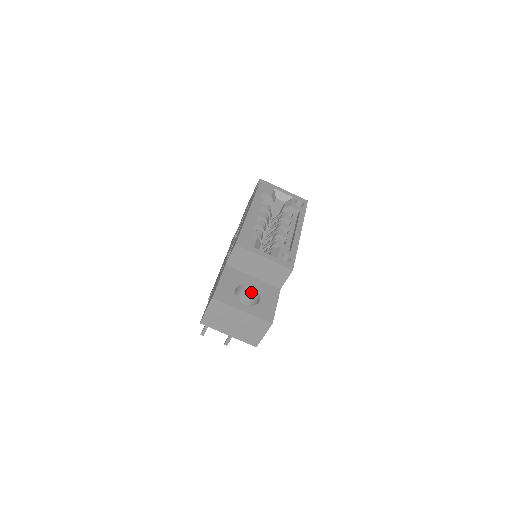
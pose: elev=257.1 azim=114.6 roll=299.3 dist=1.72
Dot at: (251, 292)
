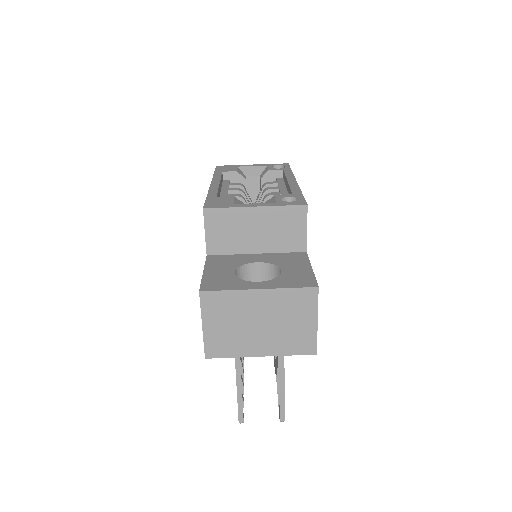
Dot at: (264, 274)
